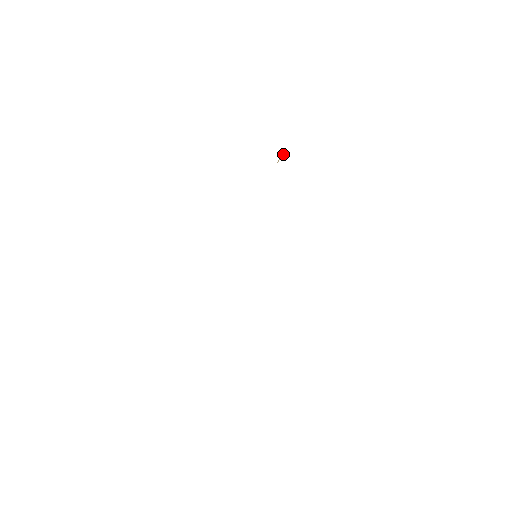
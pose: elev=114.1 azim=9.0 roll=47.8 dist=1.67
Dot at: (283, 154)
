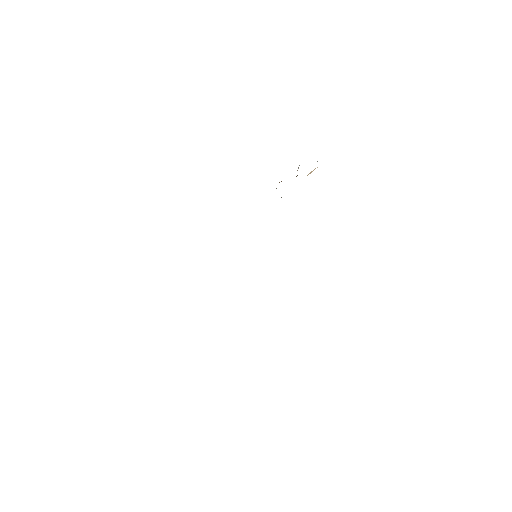
Dot at: occluded
